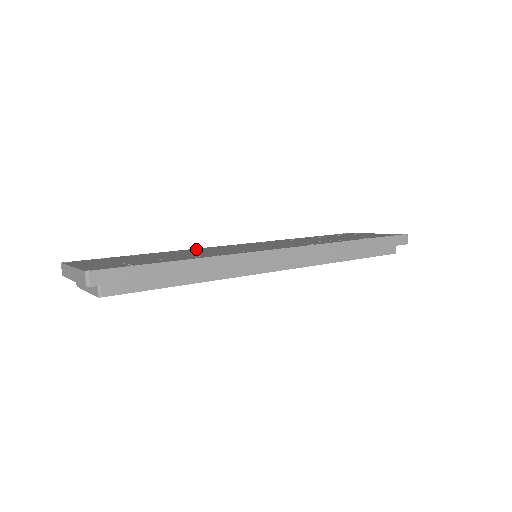
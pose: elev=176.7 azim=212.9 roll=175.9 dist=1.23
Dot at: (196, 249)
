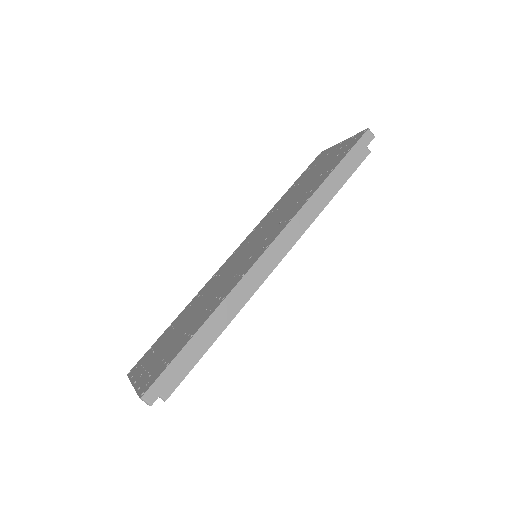
Dot at: (209, 283)
